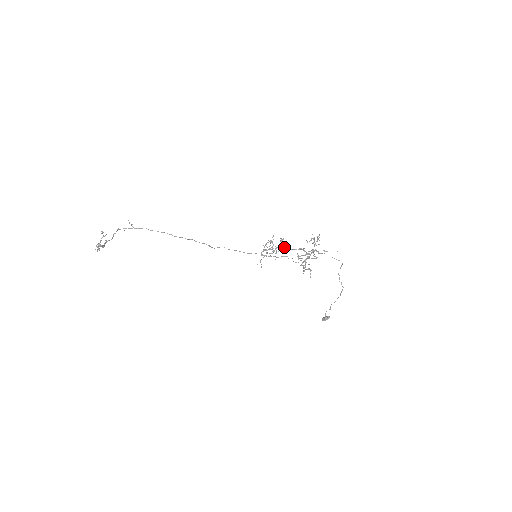
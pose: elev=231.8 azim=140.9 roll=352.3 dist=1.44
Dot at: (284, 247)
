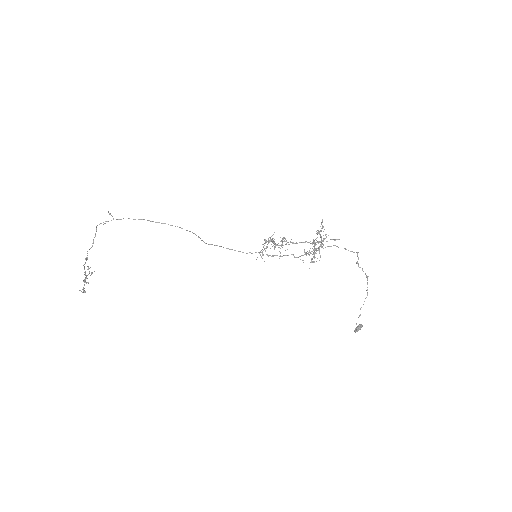
Dot at: (286, 241)
